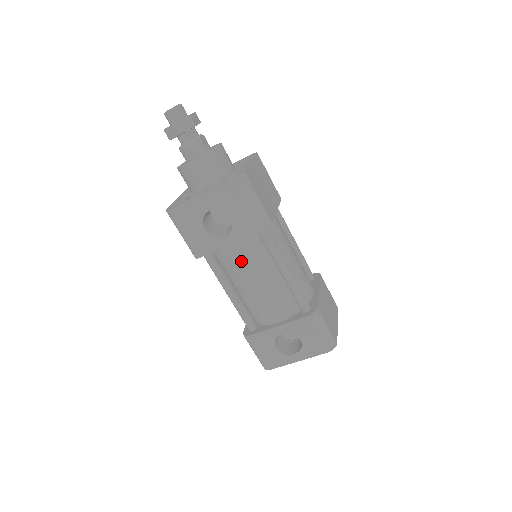
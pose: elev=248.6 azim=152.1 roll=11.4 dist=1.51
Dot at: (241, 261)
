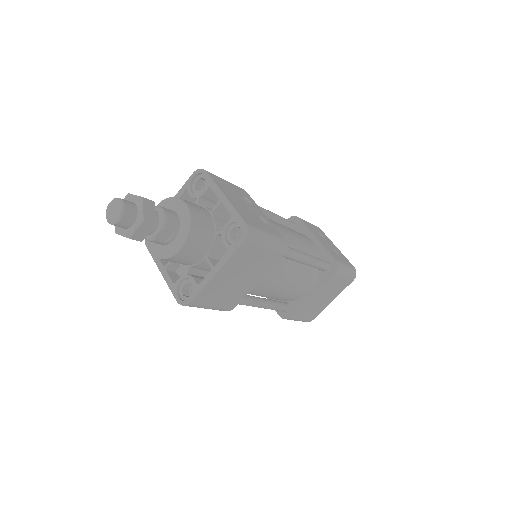
Dot at: occluded
